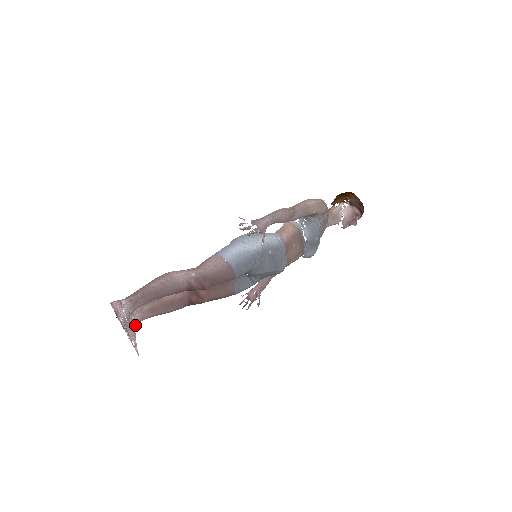
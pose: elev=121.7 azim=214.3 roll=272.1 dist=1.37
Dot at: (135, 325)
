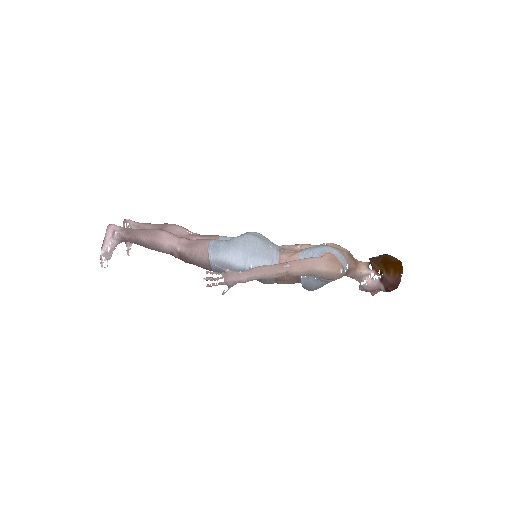
Dot at: occluded
